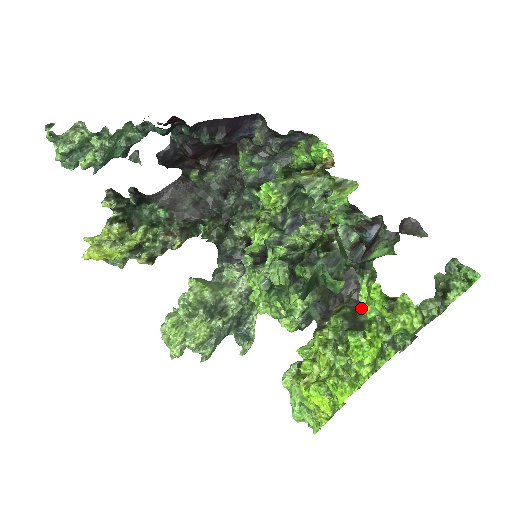
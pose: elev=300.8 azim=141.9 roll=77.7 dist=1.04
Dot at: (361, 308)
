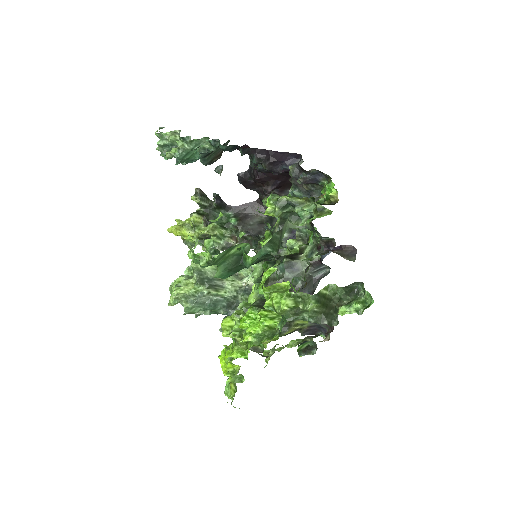
Dot at: occluded
